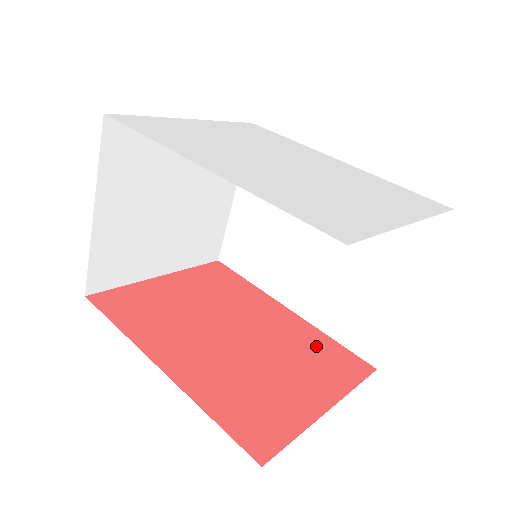
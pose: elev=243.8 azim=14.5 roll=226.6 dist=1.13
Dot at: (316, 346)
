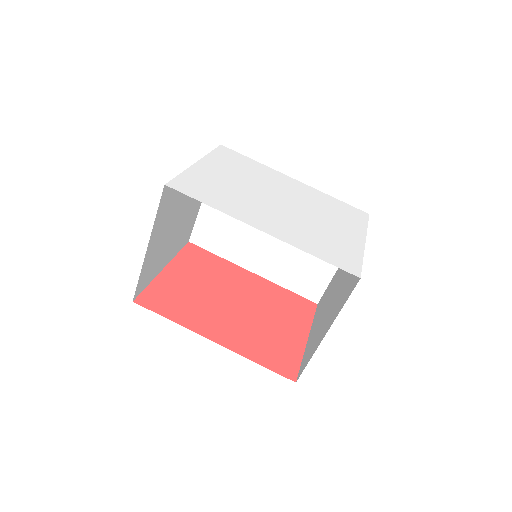
Dot at: (282, 298)
